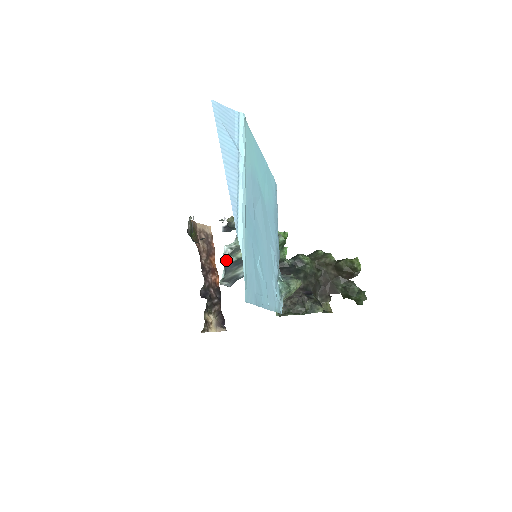
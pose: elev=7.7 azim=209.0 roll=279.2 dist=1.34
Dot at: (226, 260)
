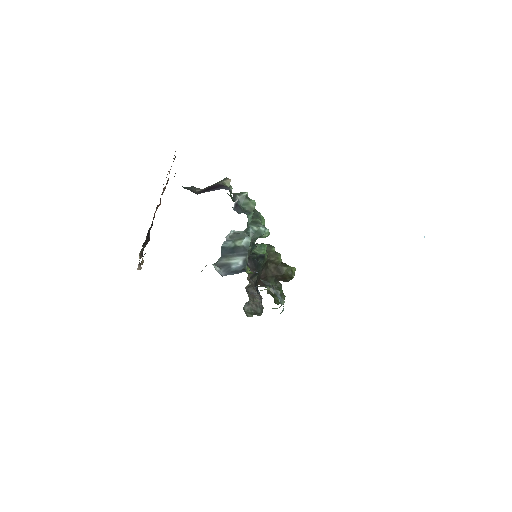
Dot at: (226, 243)
